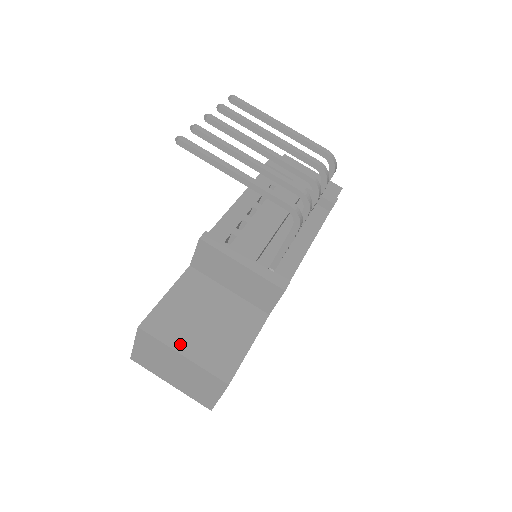
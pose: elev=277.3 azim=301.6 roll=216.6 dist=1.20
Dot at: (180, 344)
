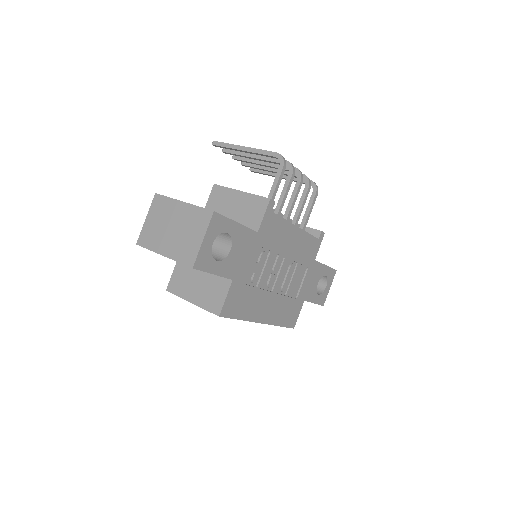
Dot at: occluded
